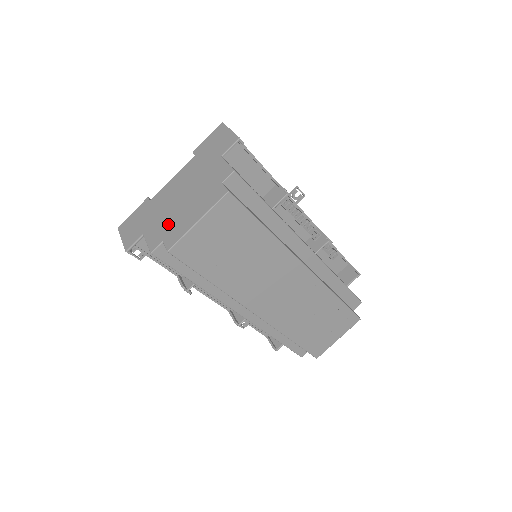
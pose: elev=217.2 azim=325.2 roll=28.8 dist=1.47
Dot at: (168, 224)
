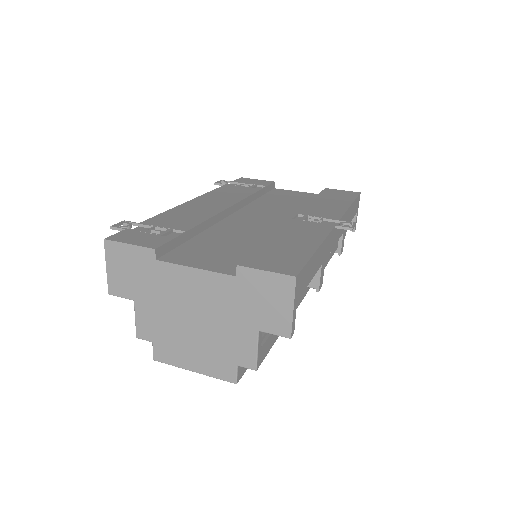
Dot at: (165, 331)
